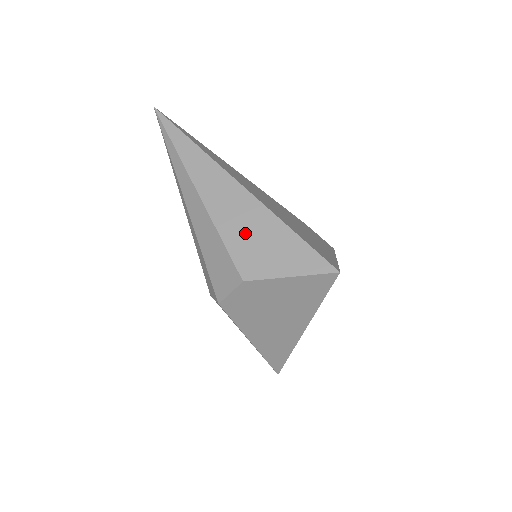
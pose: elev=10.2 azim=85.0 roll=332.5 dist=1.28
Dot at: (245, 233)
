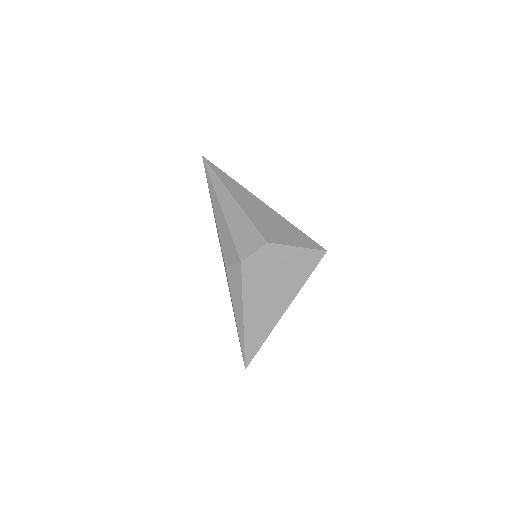
Dot at: (266, 222)
